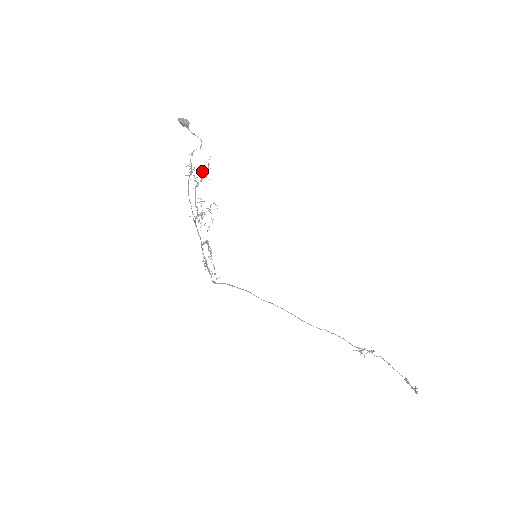
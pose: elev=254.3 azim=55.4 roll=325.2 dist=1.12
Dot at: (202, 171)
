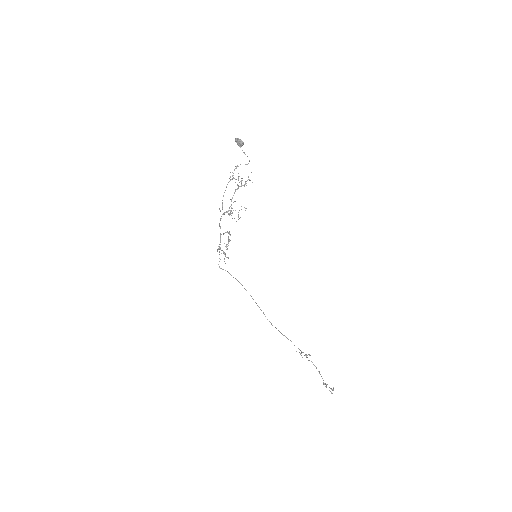
Dot at: occluded
